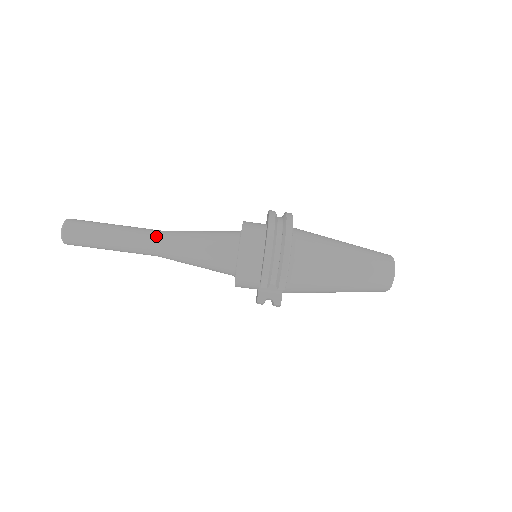
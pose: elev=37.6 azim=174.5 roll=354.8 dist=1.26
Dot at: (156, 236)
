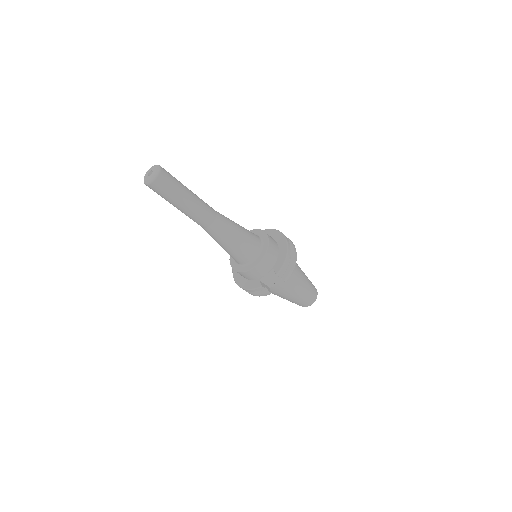
Dot at: (216, 212)
